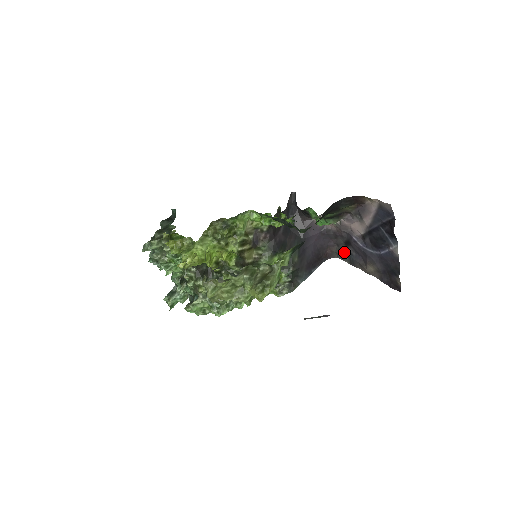
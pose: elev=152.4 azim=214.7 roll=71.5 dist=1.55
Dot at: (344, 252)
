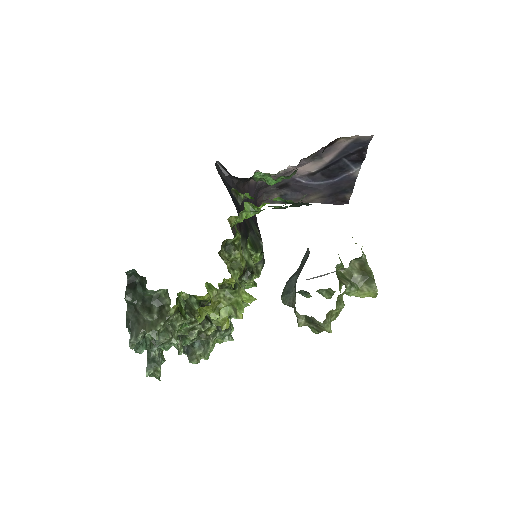
Dot at: (274, 196)
